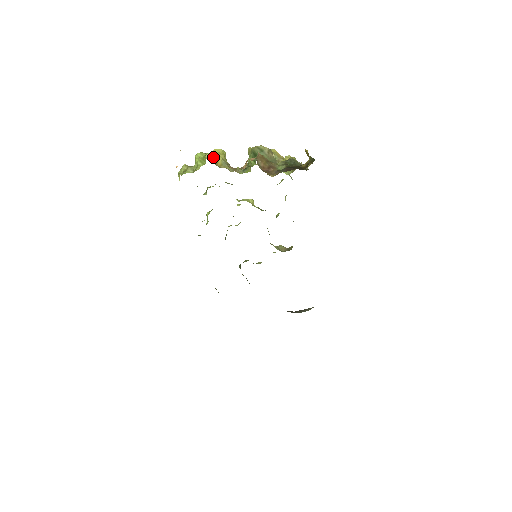
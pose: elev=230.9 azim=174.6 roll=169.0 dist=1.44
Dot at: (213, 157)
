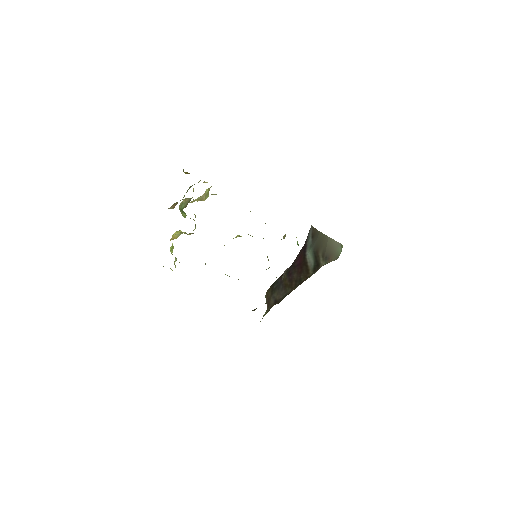
Dot at: (170, 239)
